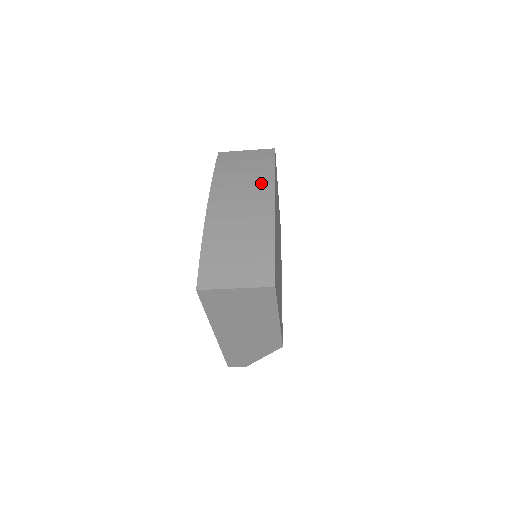
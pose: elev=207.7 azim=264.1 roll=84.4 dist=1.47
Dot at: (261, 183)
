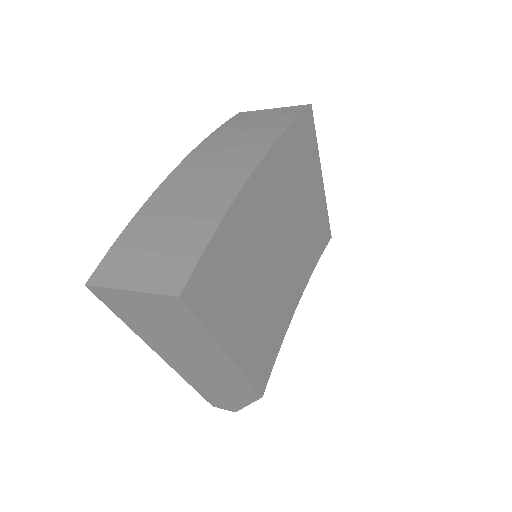
Dot at: (255, 145)
